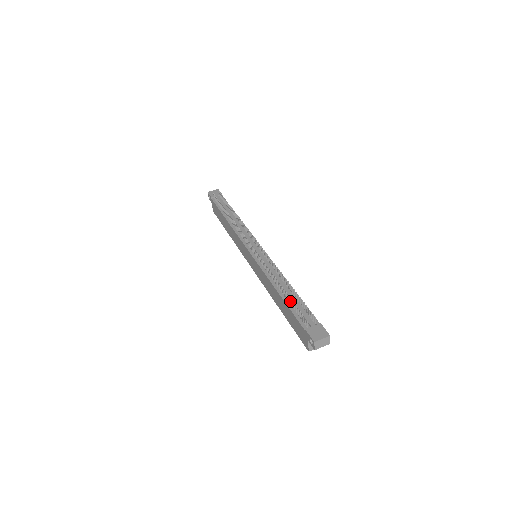
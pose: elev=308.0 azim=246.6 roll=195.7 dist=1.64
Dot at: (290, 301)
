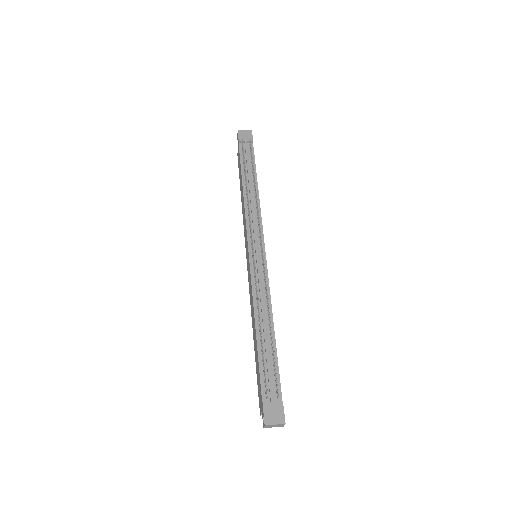
Dot at: (262, 354)
